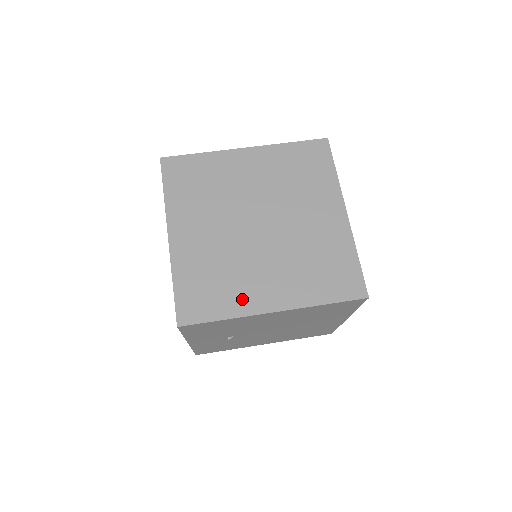
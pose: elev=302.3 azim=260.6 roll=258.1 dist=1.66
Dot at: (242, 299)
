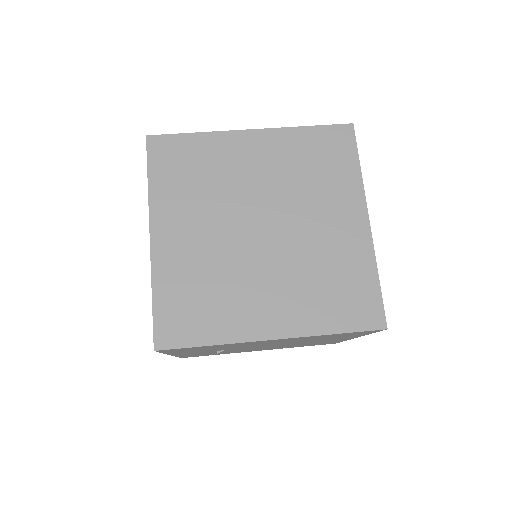
Dot at: (234, 321)
